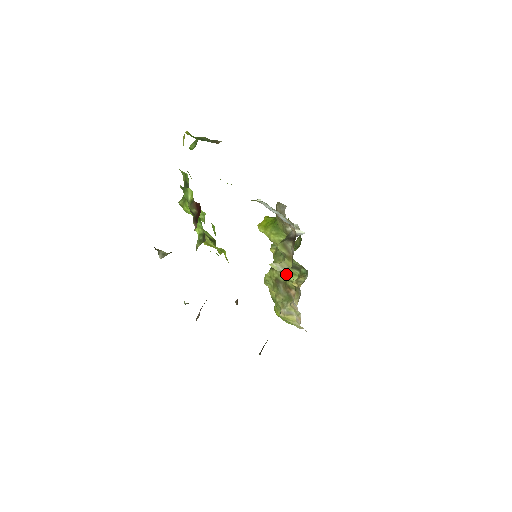
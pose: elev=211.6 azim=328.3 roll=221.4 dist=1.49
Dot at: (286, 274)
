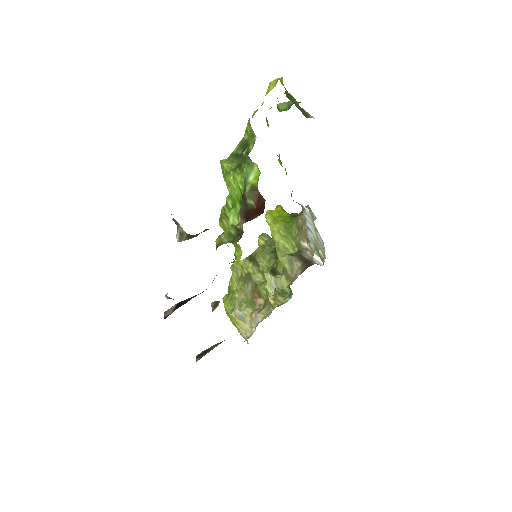
Dot at: (263, 277)
